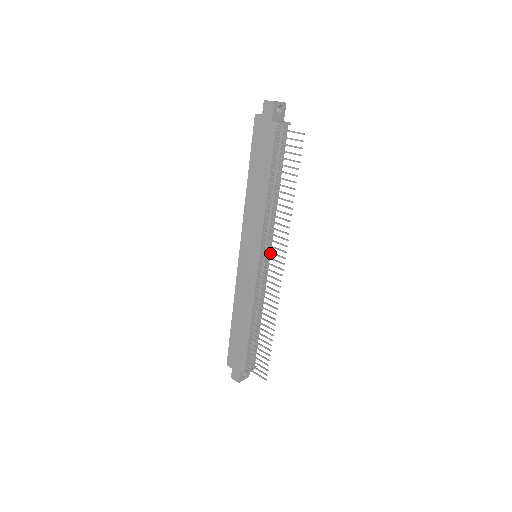
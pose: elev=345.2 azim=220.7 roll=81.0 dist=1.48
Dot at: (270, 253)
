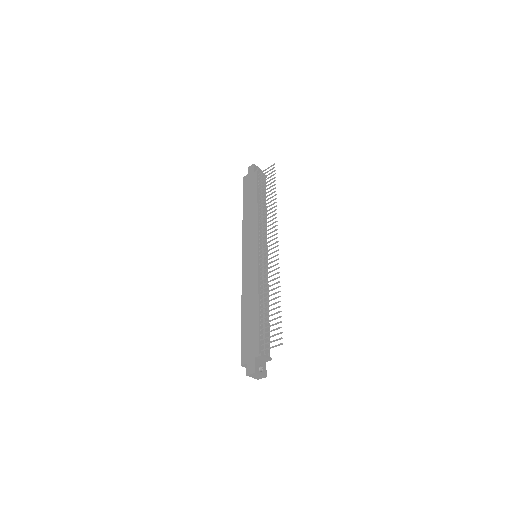
Dot at: (267, 253)
